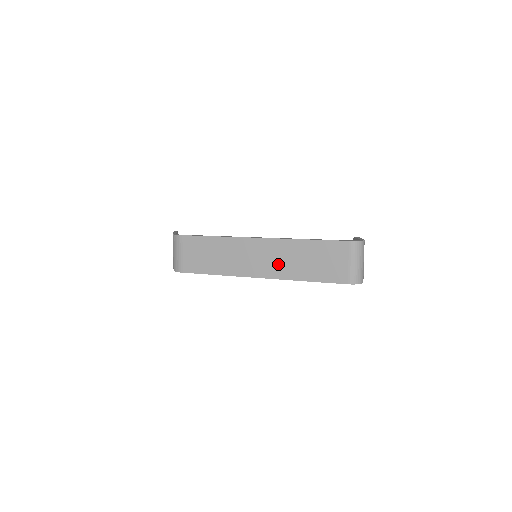
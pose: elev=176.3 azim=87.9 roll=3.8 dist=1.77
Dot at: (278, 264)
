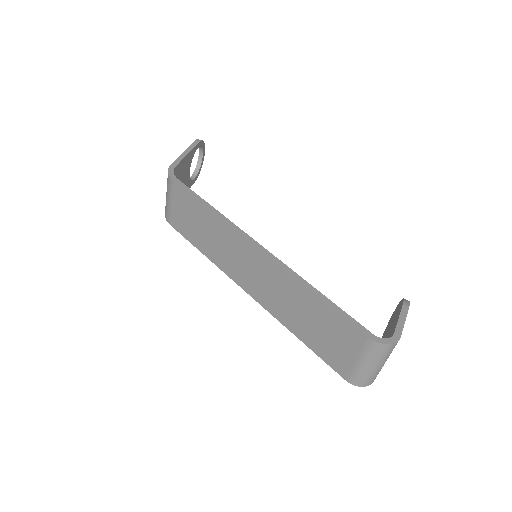
Dot at: (270, 294)
